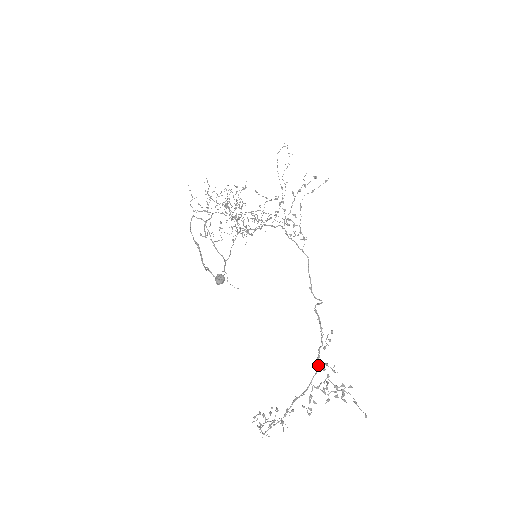
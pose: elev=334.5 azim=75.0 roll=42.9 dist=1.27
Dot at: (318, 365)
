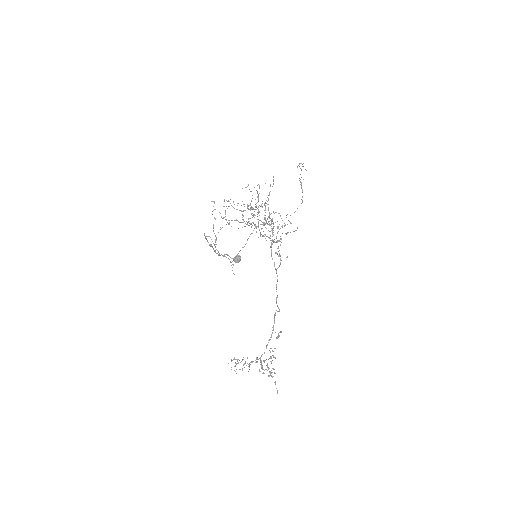
Dot at: occluded
